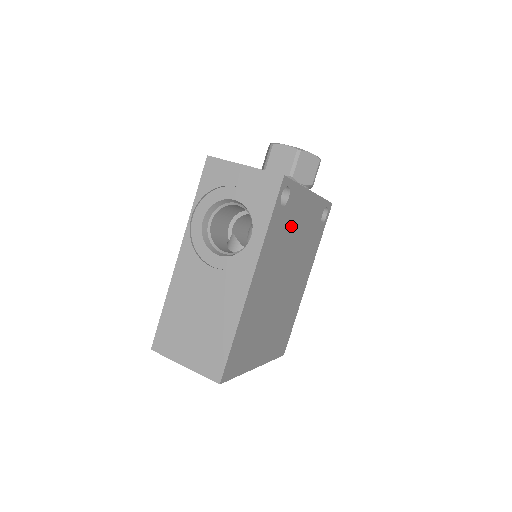
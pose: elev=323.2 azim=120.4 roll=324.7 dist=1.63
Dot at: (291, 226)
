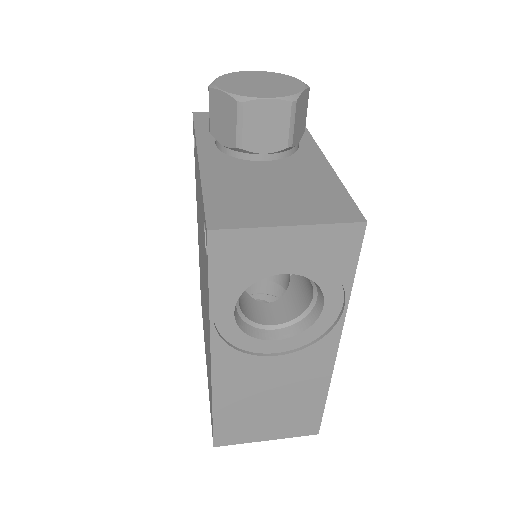
Dot at: occluded
